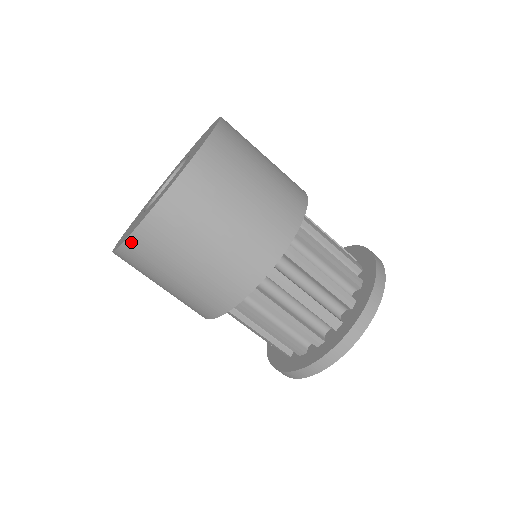
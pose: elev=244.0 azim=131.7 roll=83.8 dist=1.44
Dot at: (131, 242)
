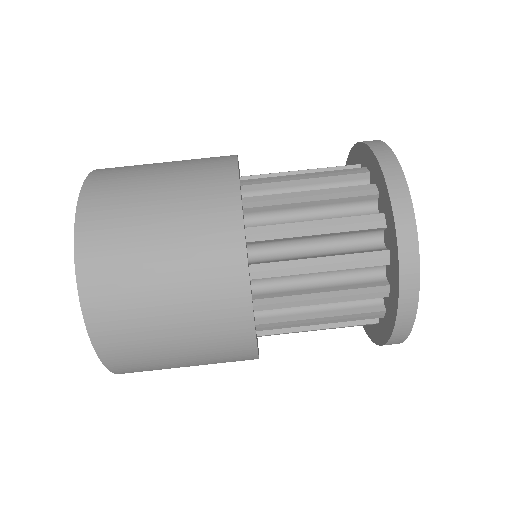
Dot at: (94, 331)
